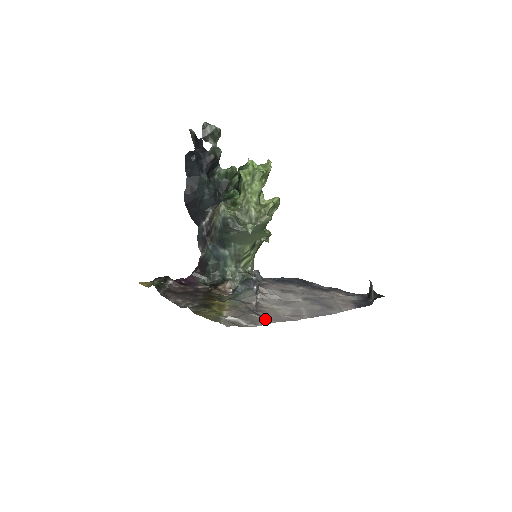
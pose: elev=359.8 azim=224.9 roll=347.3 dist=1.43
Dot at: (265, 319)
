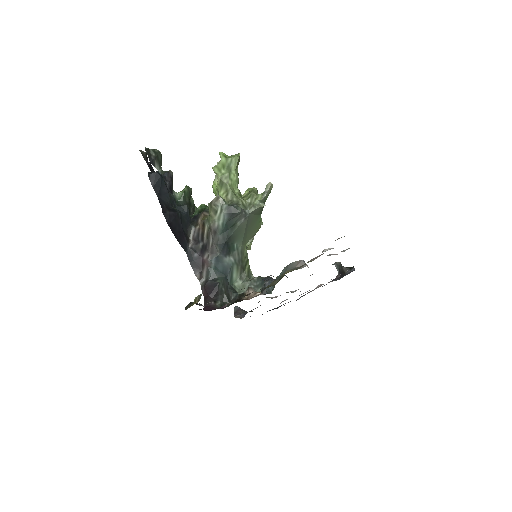
Dot at: occluded
